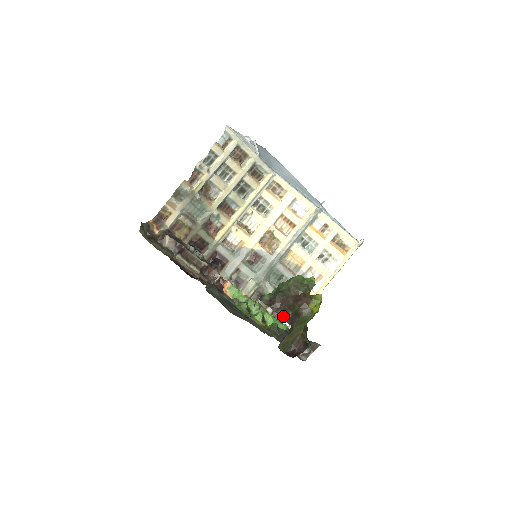
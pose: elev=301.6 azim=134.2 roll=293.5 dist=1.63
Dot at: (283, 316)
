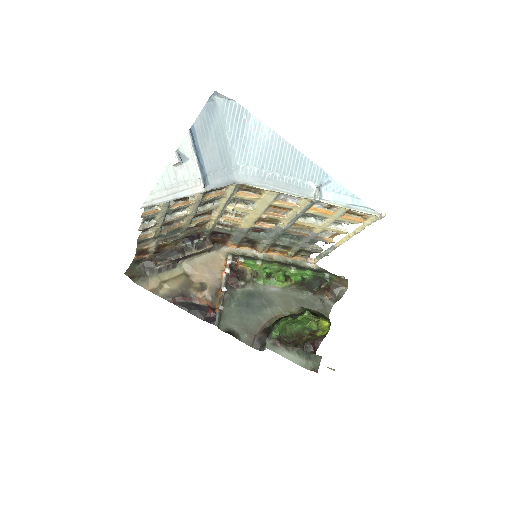
Dot at: (294, 347)
